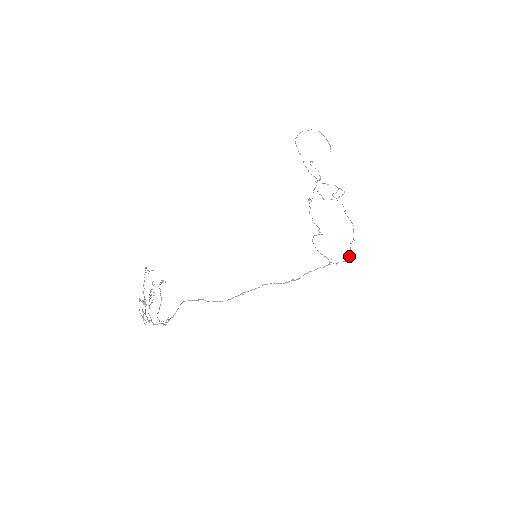
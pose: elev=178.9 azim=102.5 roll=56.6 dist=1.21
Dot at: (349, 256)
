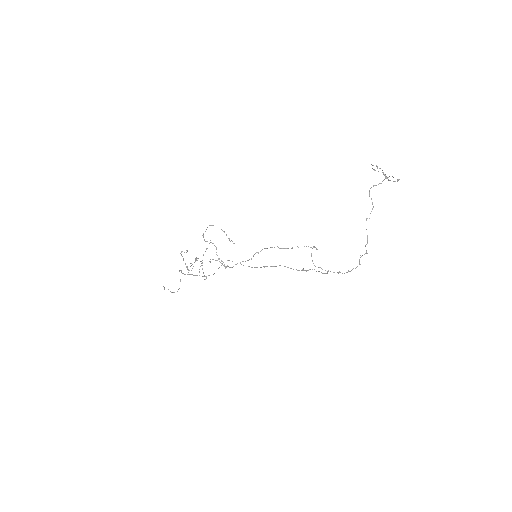
Dot at: (355, 268)
